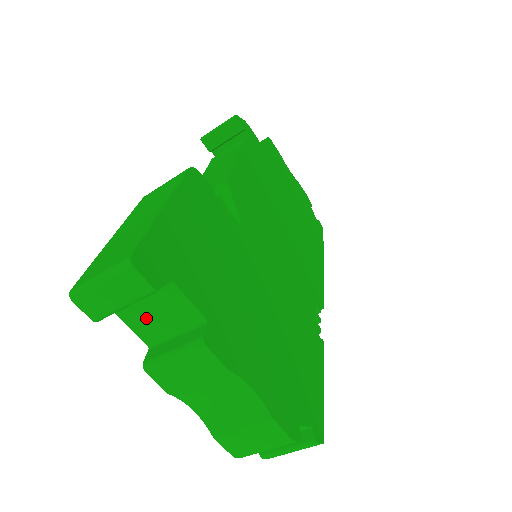
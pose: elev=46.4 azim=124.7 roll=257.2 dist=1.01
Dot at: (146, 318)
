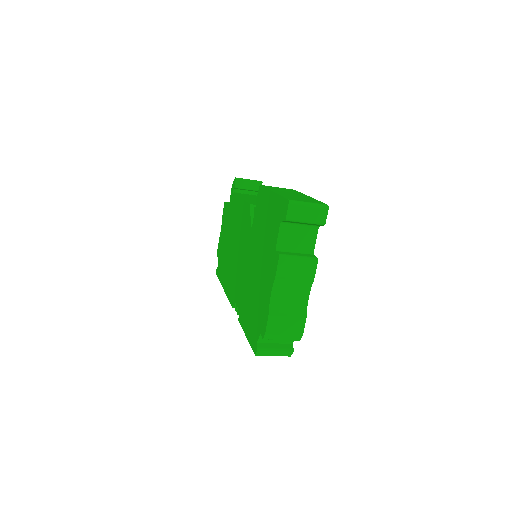
Dot at: (290, 235)
